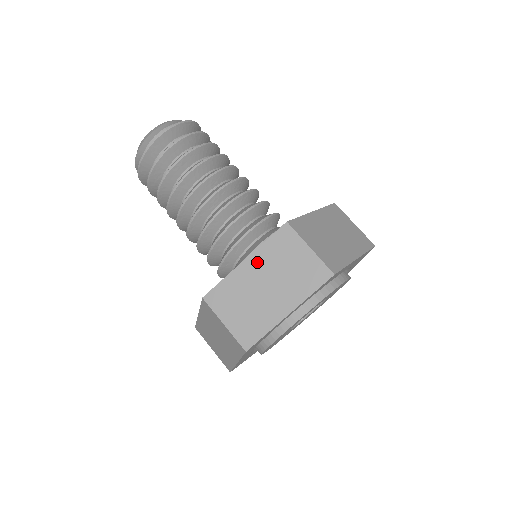
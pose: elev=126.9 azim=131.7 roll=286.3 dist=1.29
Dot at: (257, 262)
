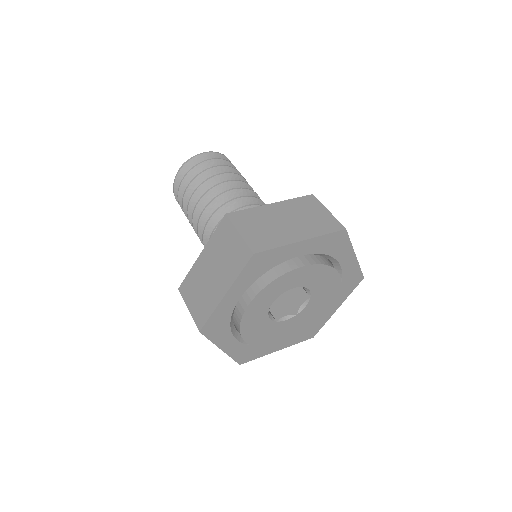
Dot at: (208, 253)
